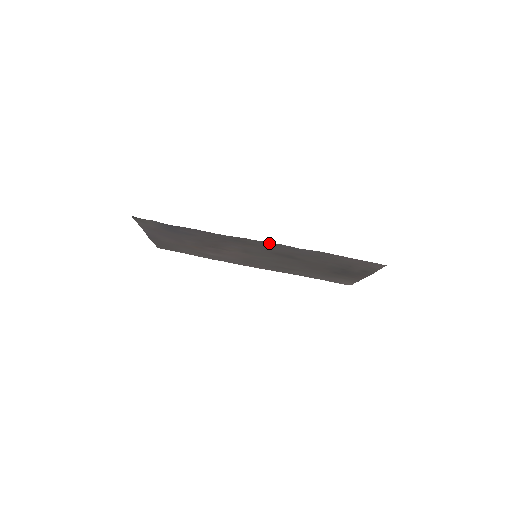
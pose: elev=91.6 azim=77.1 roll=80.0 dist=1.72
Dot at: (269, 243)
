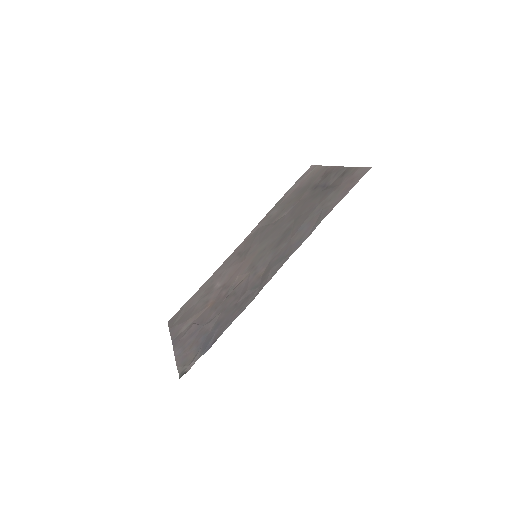
Dot at: (282, 262)
